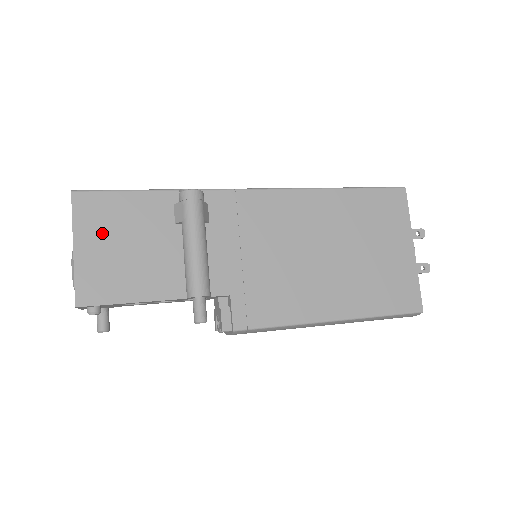
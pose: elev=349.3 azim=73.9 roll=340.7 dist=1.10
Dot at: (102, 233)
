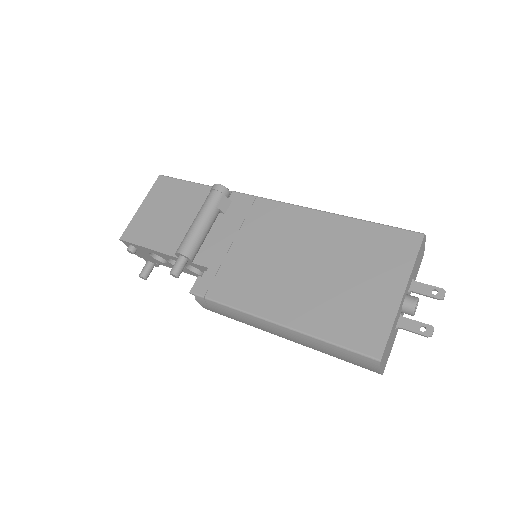
Dot at: (159, 202)
